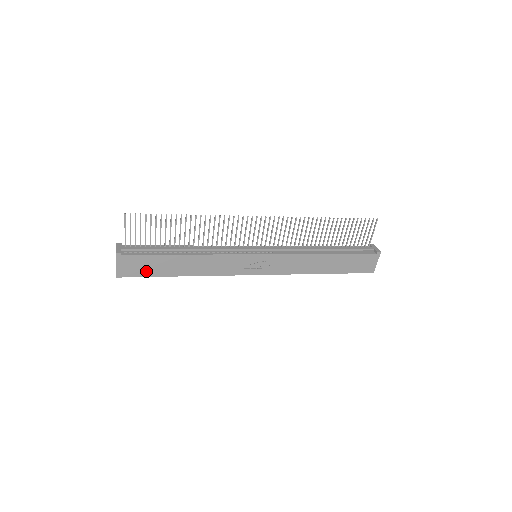
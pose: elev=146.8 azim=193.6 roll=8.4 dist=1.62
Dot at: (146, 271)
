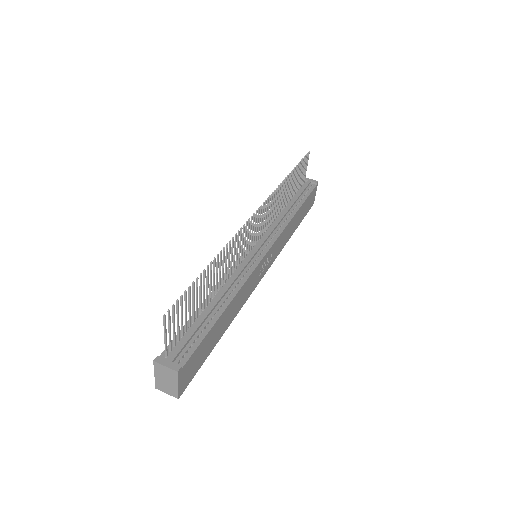
Dot at: (200, 361)
